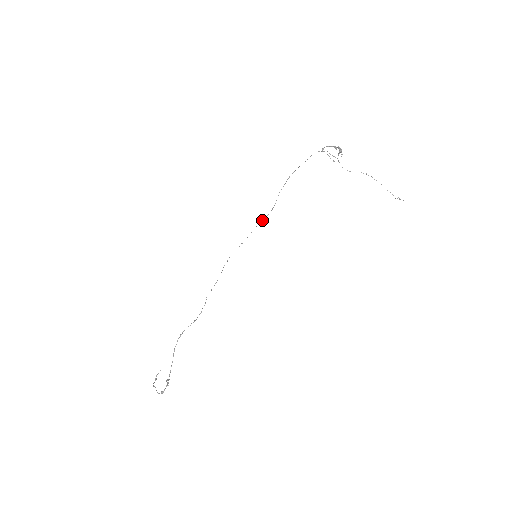
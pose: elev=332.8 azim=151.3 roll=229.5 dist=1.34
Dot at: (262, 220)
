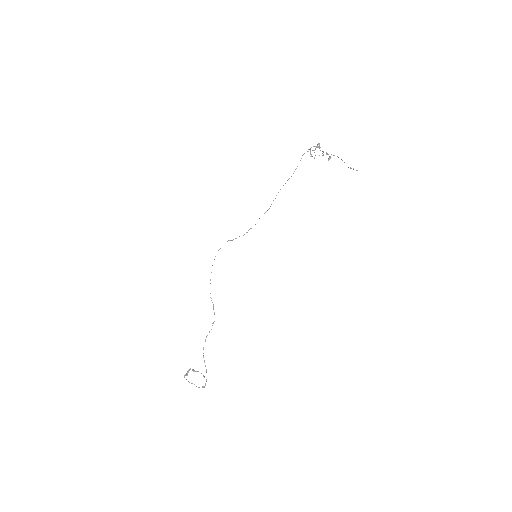
Dot at: occluded
